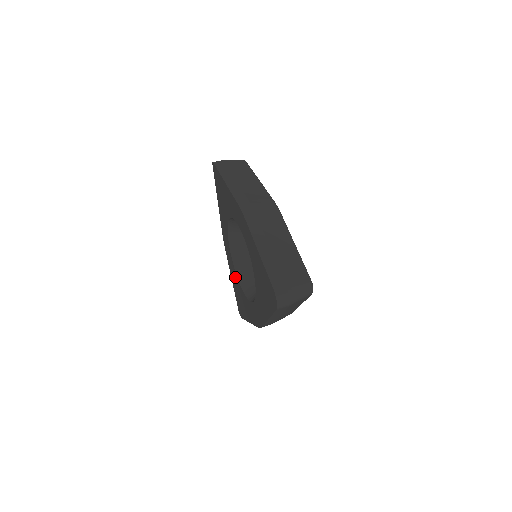
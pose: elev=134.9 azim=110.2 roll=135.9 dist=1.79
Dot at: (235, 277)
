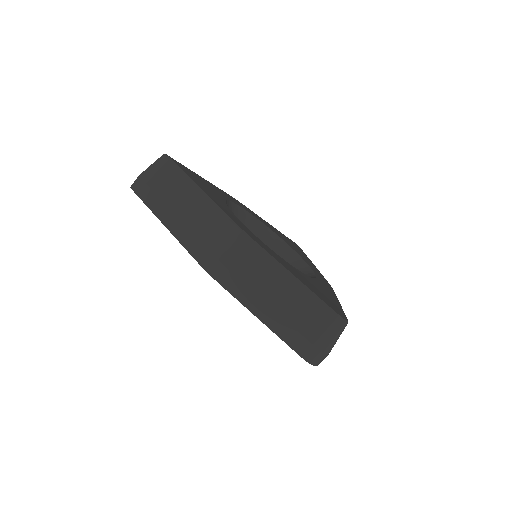
Dot at: occluded
